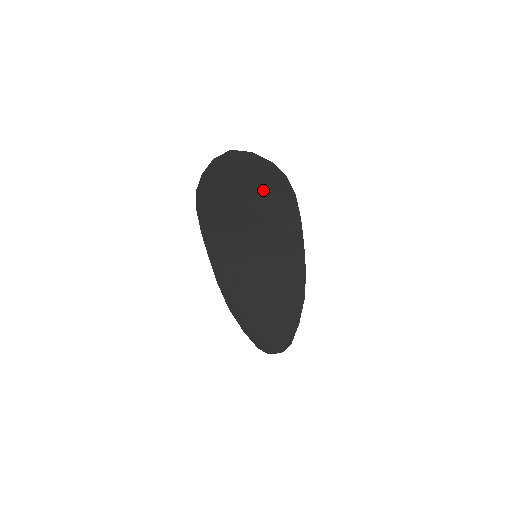
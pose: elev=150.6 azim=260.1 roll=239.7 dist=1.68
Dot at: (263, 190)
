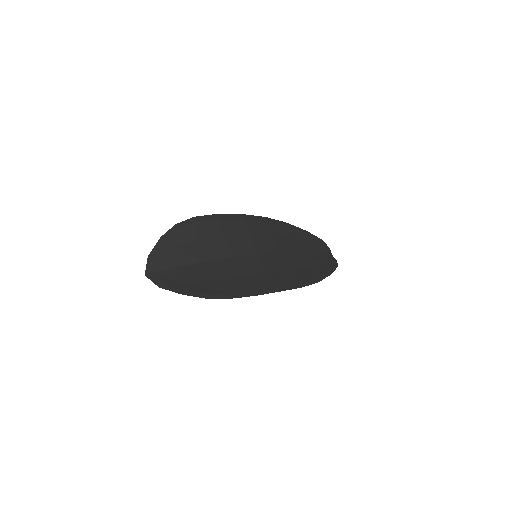
Dot at: (201, 280)
